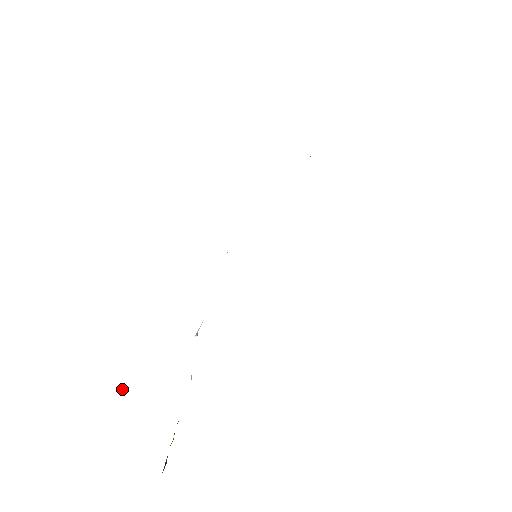
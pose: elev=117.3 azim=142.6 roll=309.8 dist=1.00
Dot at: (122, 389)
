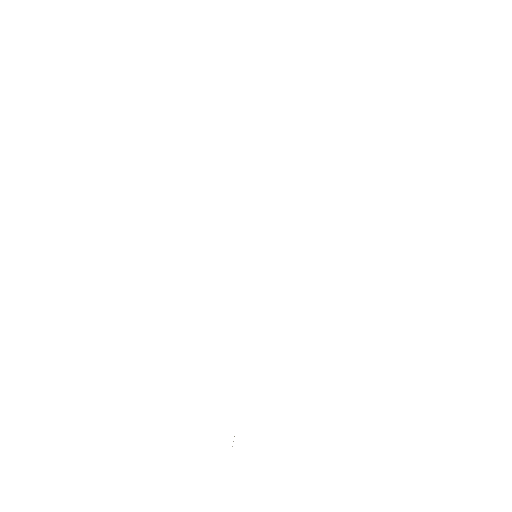
Dot at: occluded
